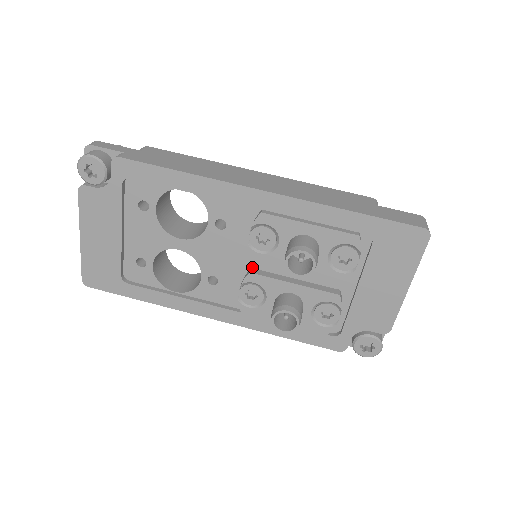
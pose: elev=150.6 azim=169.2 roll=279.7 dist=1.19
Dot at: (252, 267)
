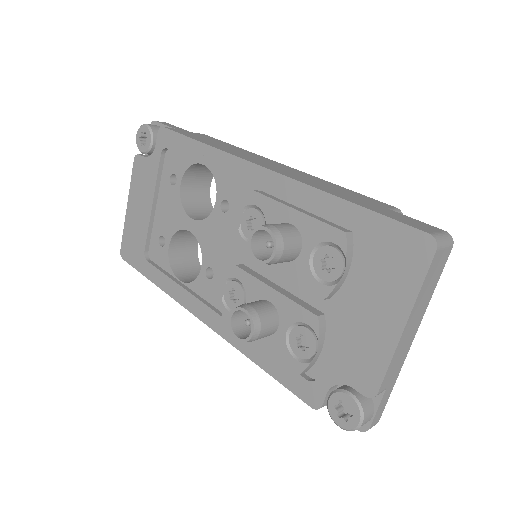
Dot at: (243, 263)
